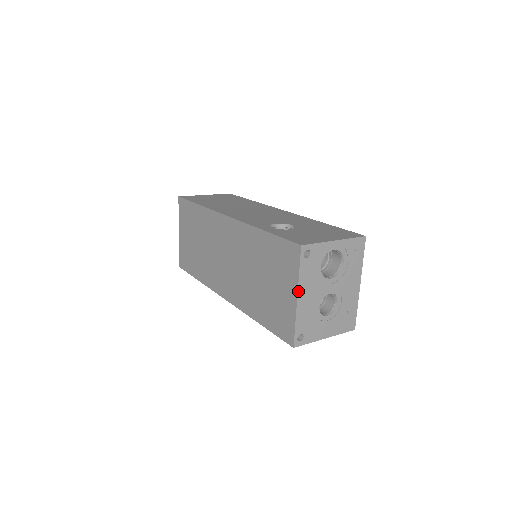
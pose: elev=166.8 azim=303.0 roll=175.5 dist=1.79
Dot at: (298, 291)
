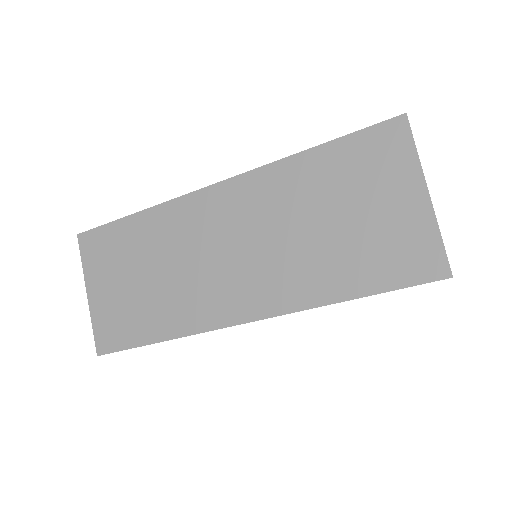
Dot at: (425, 182)
